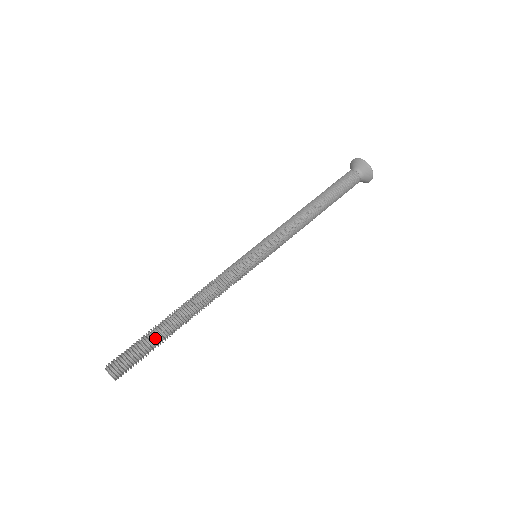
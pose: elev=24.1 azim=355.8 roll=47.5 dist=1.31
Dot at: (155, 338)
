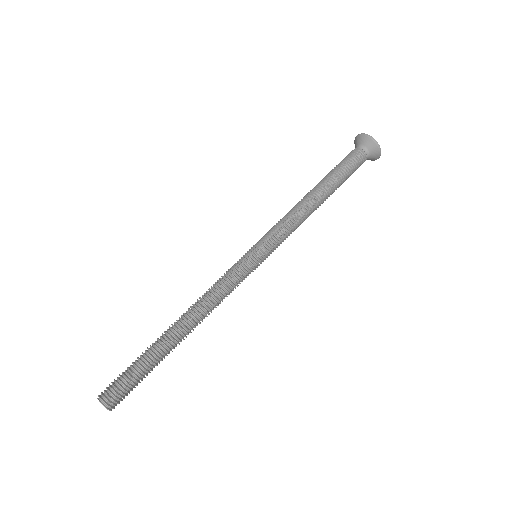
Dot at: (153, 363)
